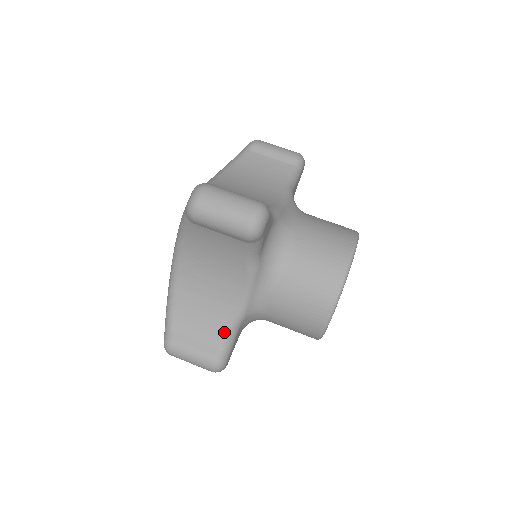
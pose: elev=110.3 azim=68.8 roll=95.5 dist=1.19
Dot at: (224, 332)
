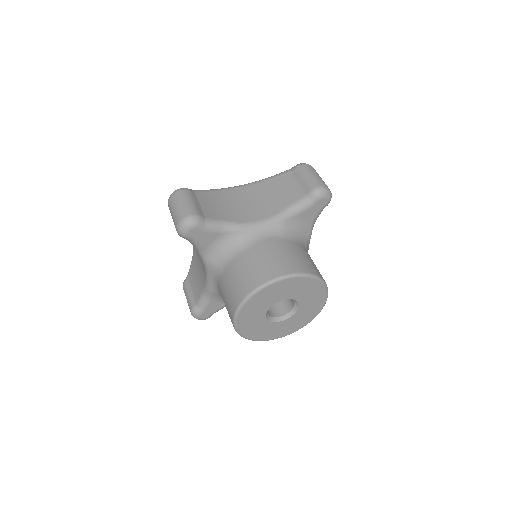
Dot at: (219, 219)
